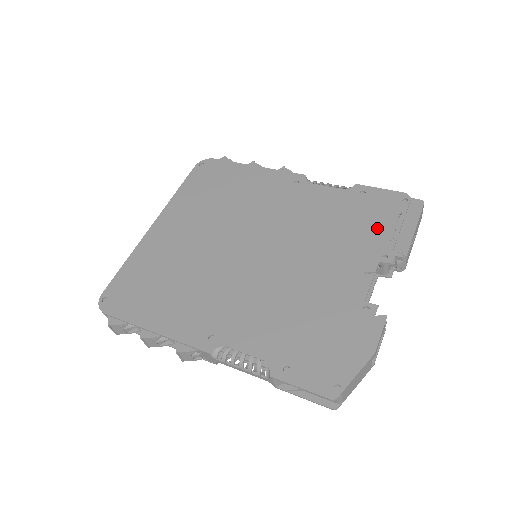
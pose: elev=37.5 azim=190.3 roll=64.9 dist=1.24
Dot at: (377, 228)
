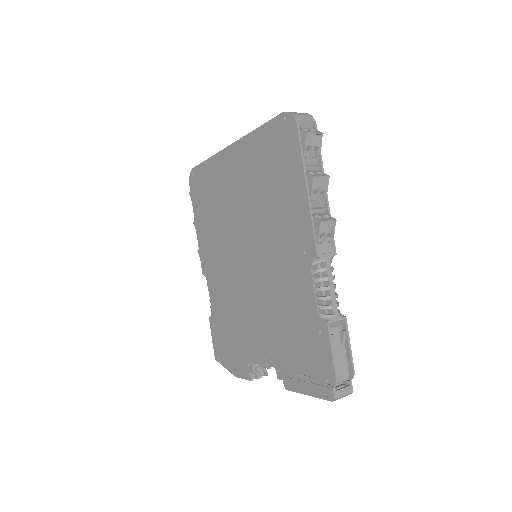
Dot at: (296, 359)
